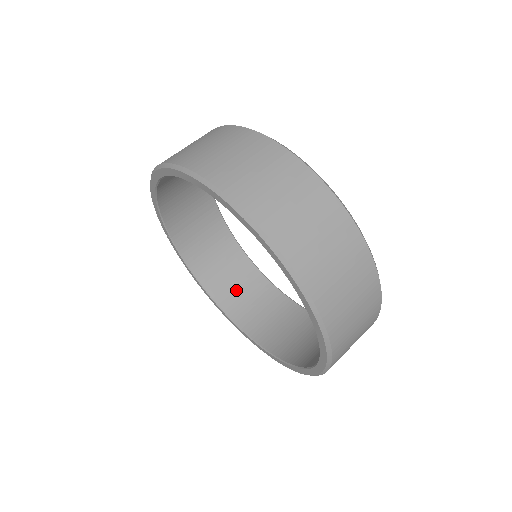
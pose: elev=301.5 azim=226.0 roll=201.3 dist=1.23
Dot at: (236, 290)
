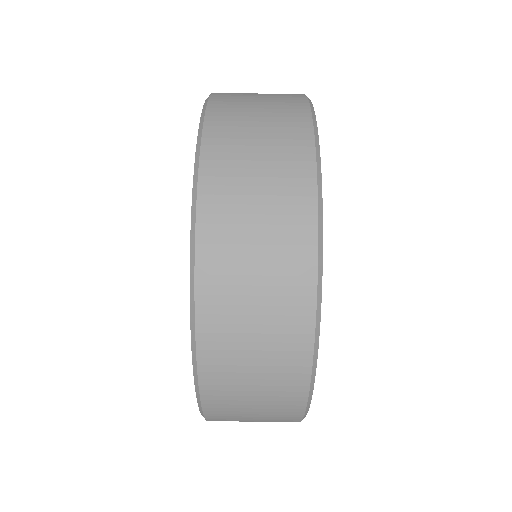
Dot at: occluded
